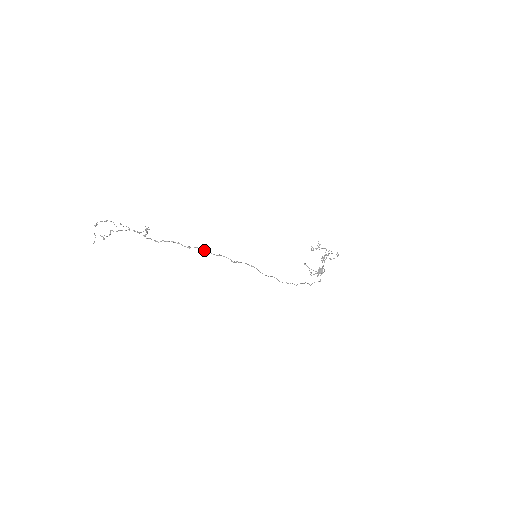
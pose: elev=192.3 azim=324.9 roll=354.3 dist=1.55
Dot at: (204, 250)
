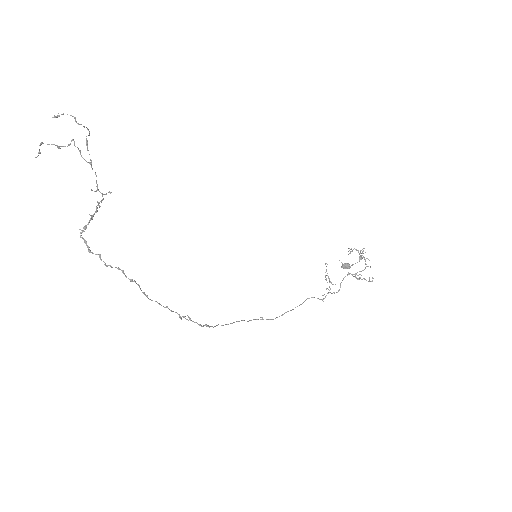
Dot at: (147, 296)
